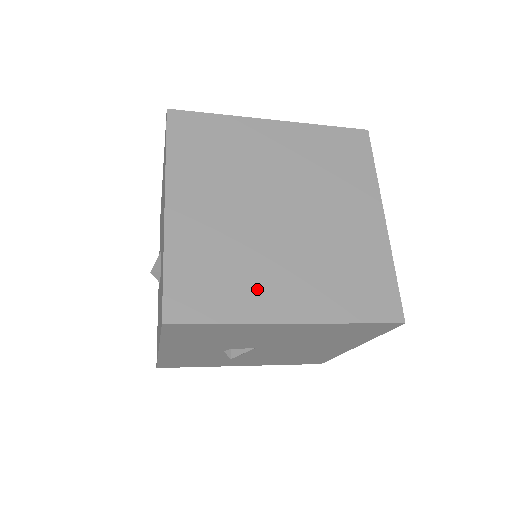
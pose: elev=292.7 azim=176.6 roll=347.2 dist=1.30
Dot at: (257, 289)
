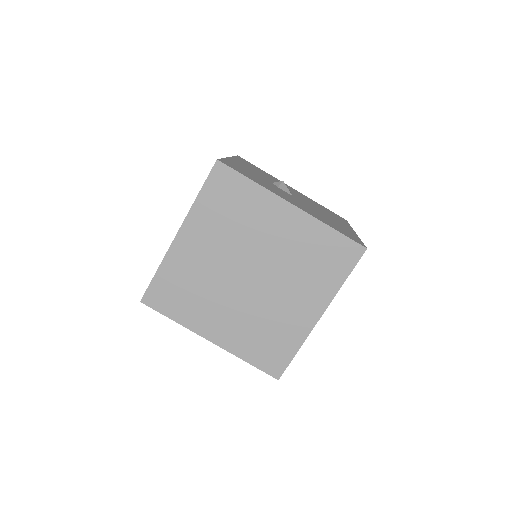
Dot at: (290, 323)
